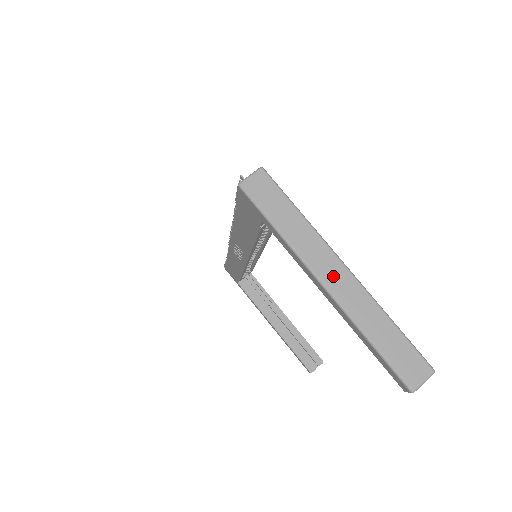
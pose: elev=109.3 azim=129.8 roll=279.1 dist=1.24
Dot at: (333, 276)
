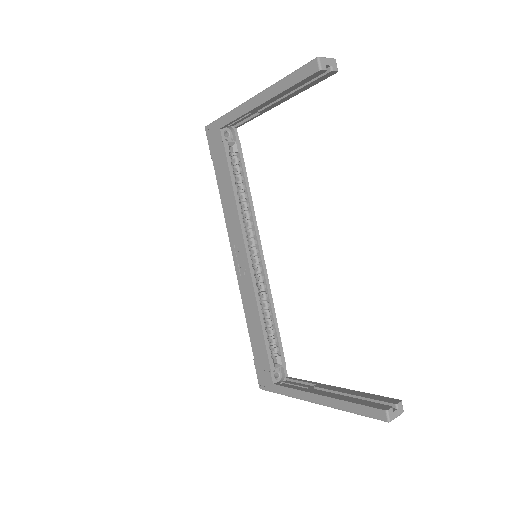
Dot at: occluded
